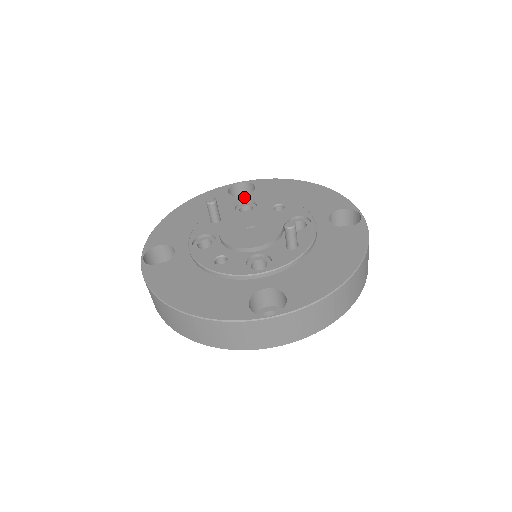
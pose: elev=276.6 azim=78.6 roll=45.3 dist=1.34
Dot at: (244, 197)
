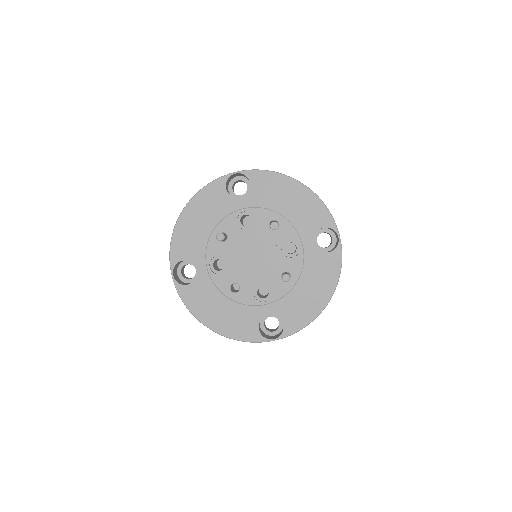
Dot at: (242, 200)
